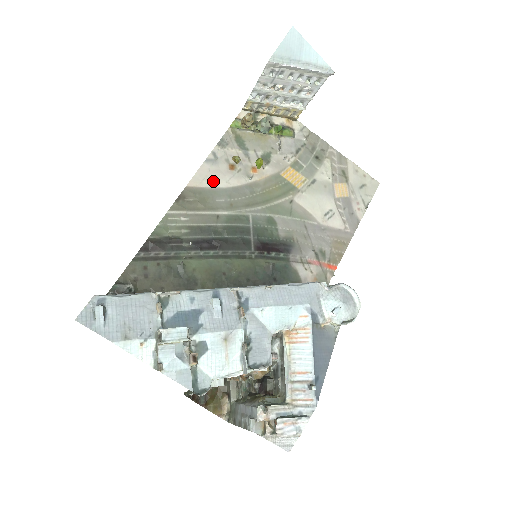
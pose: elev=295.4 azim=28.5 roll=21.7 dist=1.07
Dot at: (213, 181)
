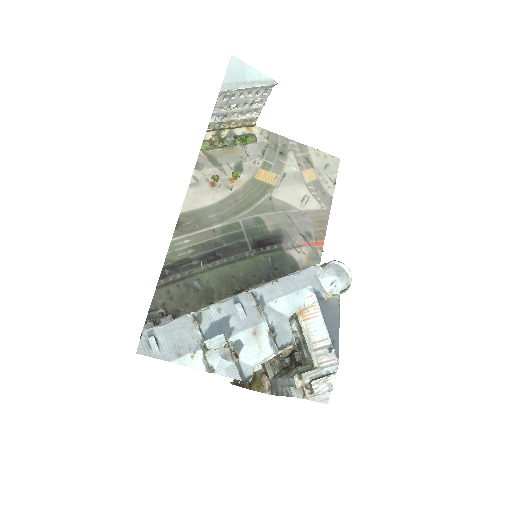
Dot at: (201, 202)
